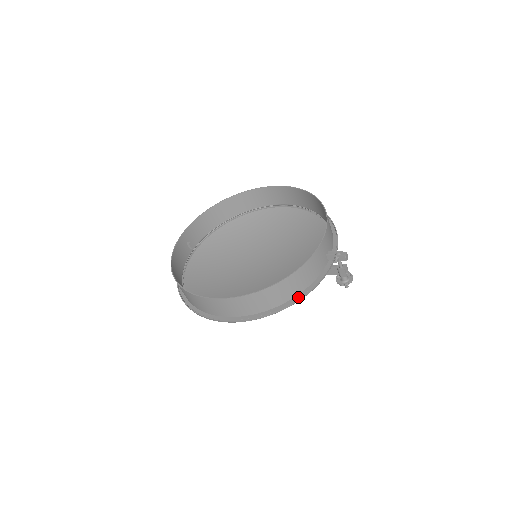
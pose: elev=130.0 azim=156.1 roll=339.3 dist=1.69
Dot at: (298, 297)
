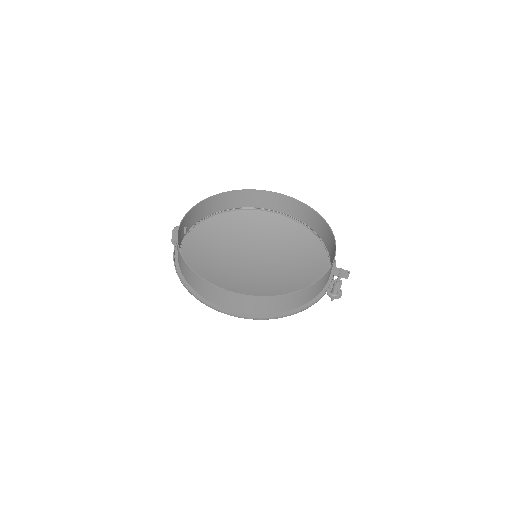
Dot at: (309, 304)
